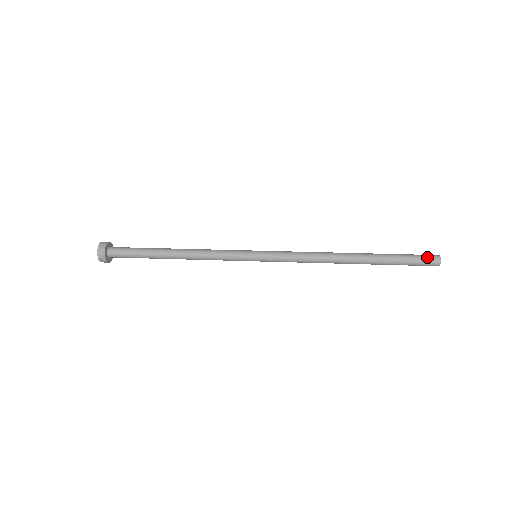
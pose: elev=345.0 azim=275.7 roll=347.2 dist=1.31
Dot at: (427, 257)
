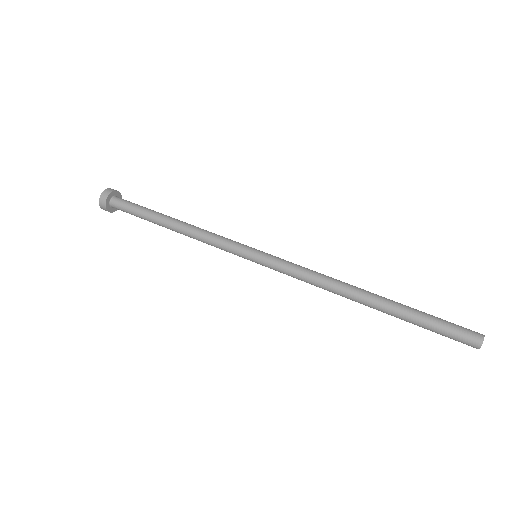
Dot at: (466, 329)
